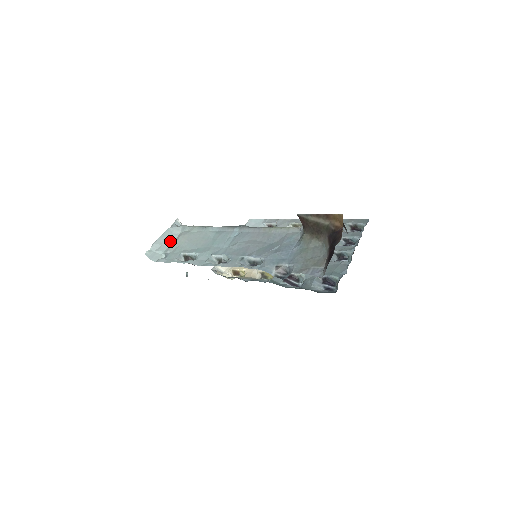
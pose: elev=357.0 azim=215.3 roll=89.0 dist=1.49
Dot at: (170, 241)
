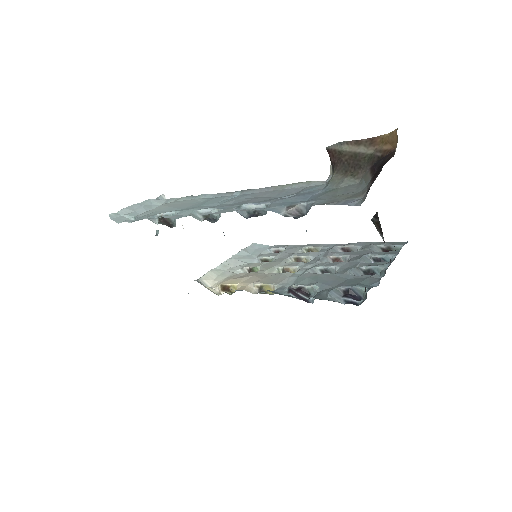
Dot at: (146, 209)
